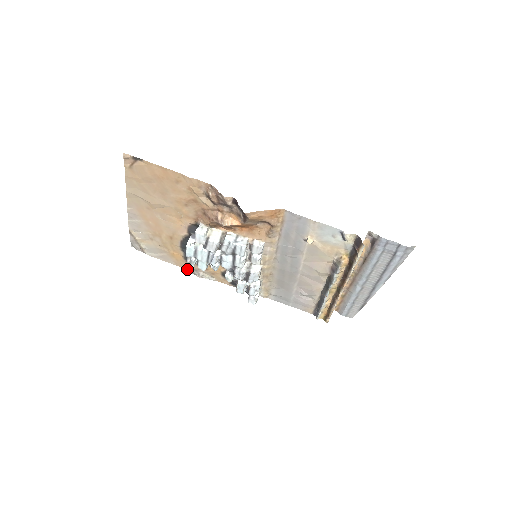
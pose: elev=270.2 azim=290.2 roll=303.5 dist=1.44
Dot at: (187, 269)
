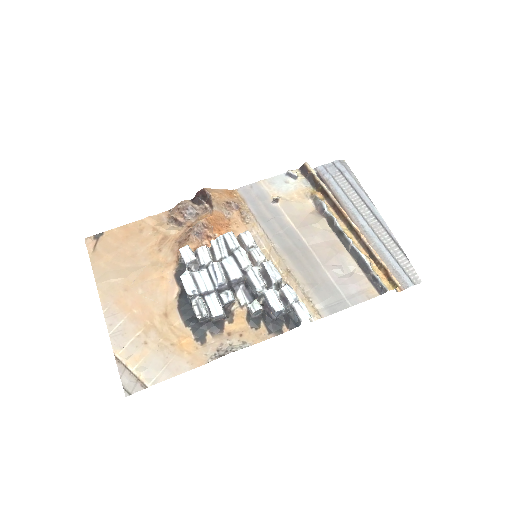
Dot at: (209, 360)
